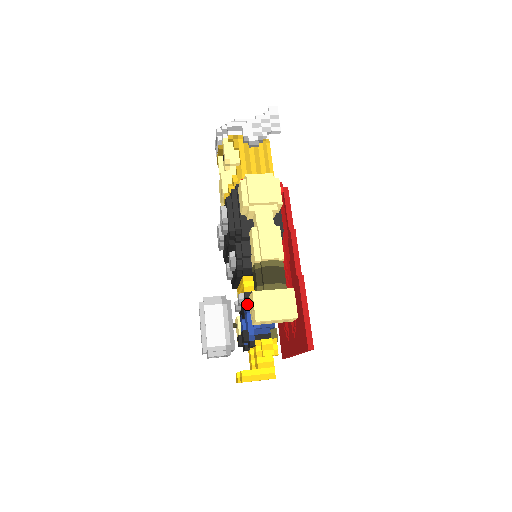
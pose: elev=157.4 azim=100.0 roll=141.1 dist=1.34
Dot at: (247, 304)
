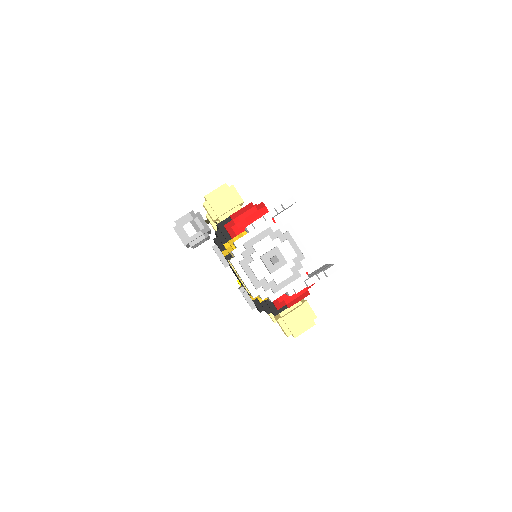
Dot at: occluded
